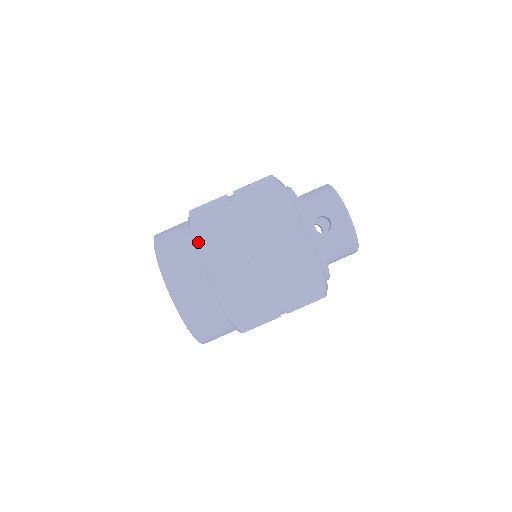
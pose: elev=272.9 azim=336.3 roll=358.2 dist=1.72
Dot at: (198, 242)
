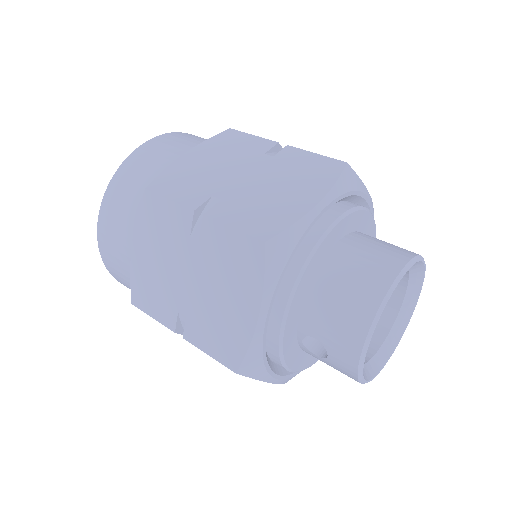
Dot at: (135, 251)
